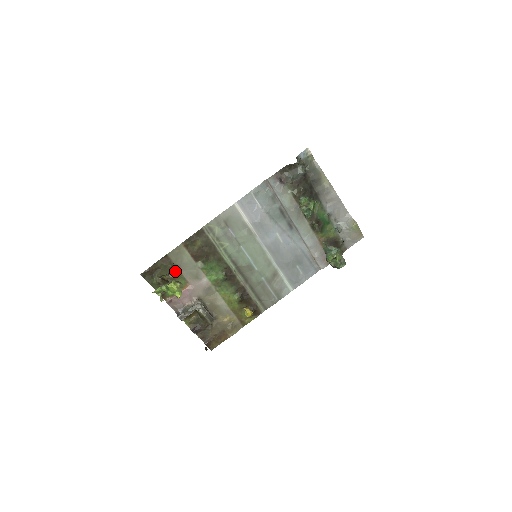
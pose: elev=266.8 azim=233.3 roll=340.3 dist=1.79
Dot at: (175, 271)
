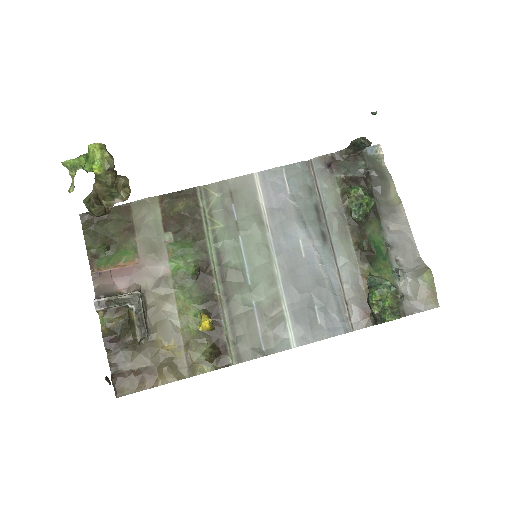
Dot at: (123, 192)
